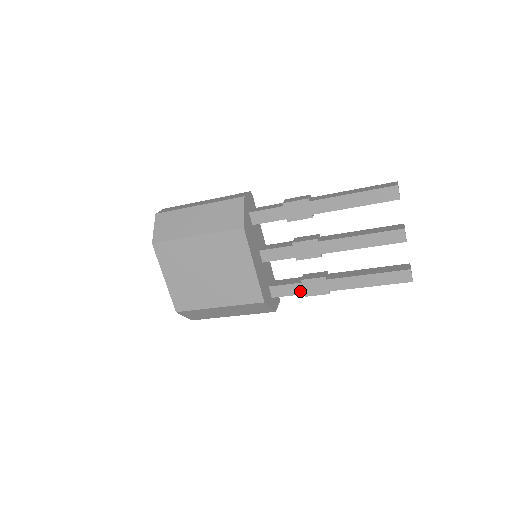
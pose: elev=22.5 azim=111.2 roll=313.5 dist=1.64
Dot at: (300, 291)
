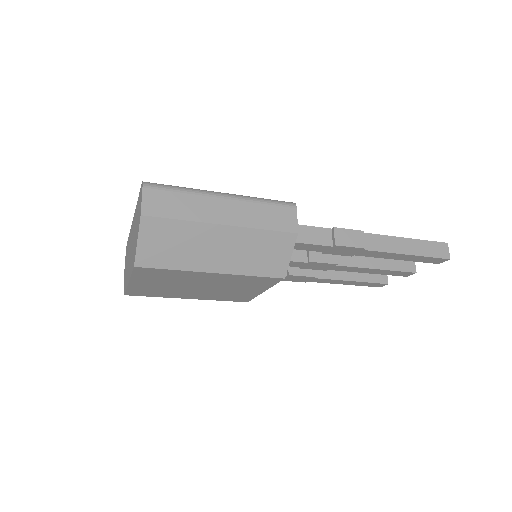
Dot at: occluded
